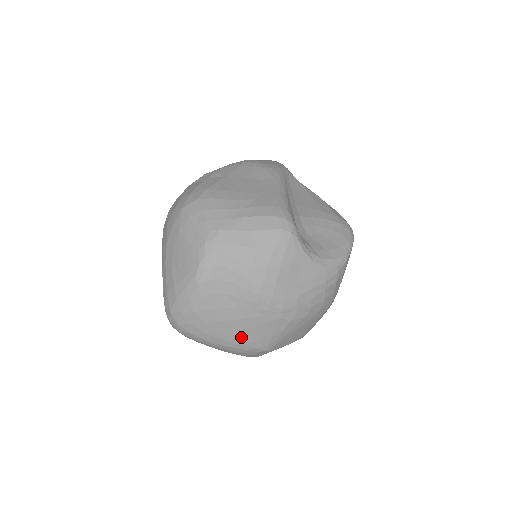
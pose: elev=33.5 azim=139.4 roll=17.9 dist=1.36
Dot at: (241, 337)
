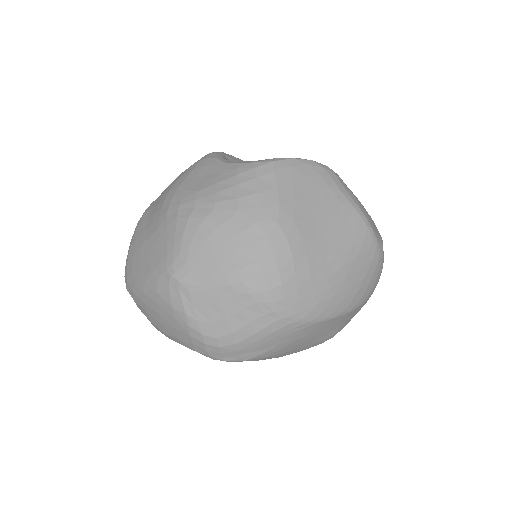
Dot at: (151, 260)
